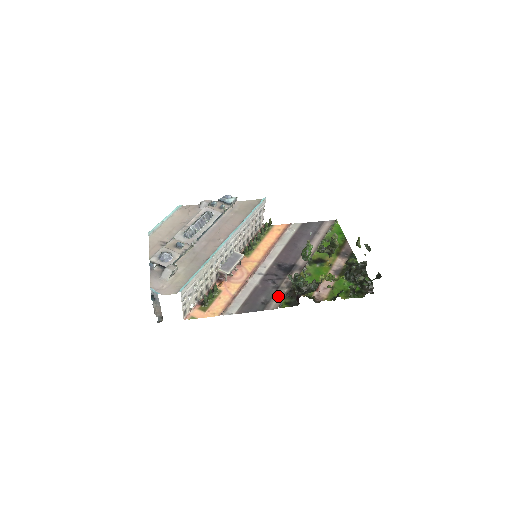
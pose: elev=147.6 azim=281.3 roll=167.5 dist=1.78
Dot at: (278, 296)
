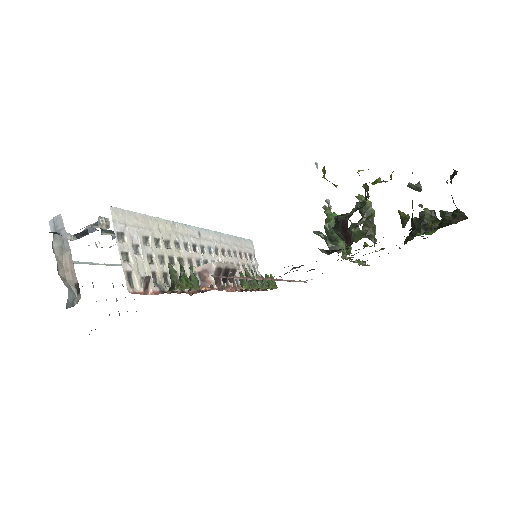
Dot at: occluded
